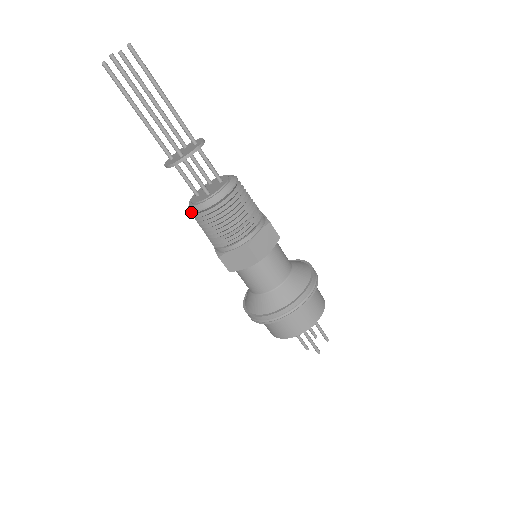
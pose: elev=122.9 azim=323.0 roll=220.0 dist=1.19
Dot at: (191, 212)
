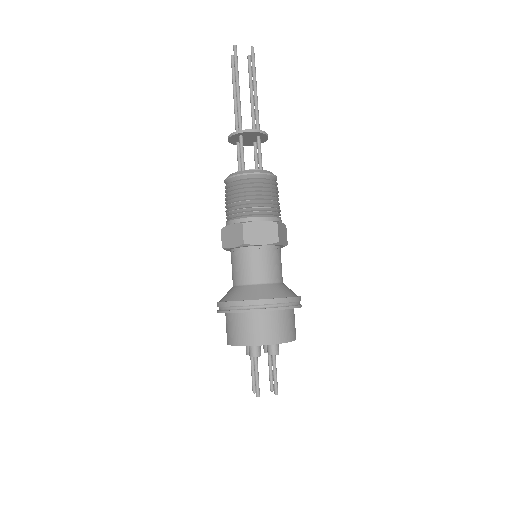
Dot at: (224, 182)
